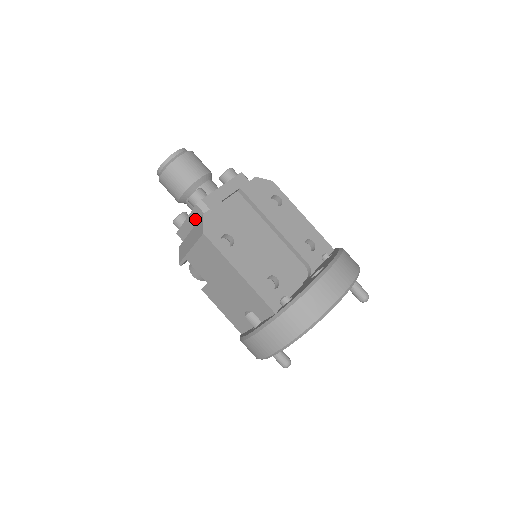
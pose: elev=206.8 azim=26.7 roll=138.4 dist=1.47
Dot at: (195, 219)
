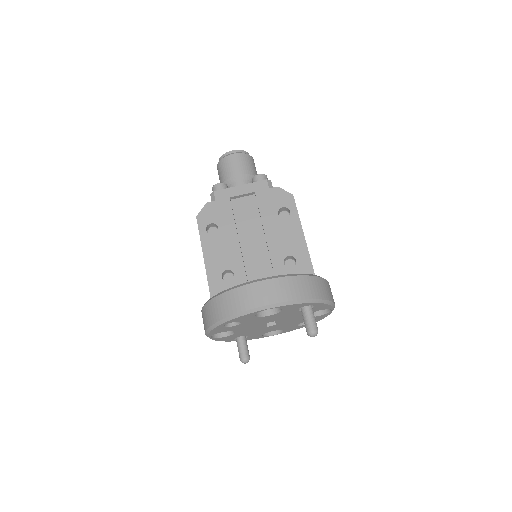
Dot at: occluded
